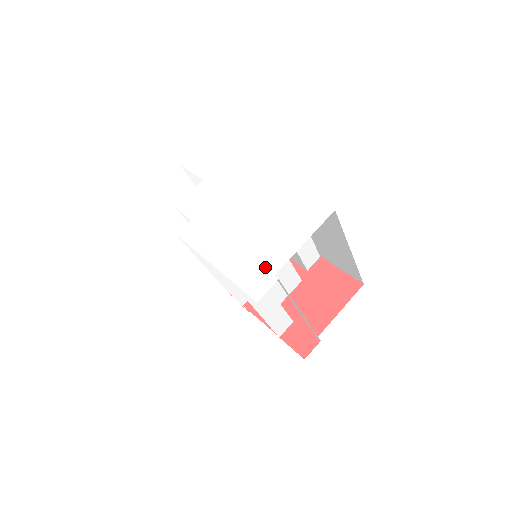
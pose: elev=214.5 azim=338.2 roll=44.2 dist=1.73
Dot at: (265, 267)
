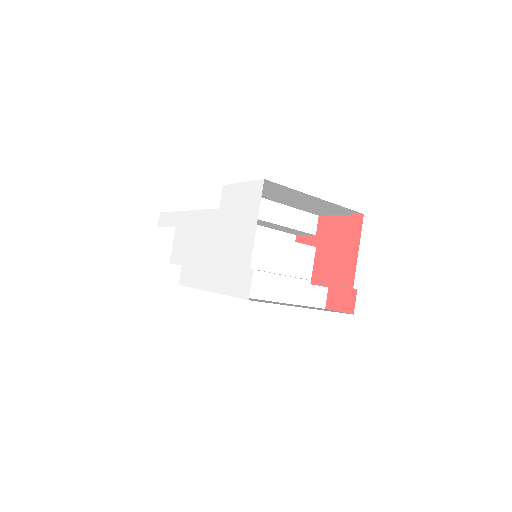
Dot at: (241, 266)
